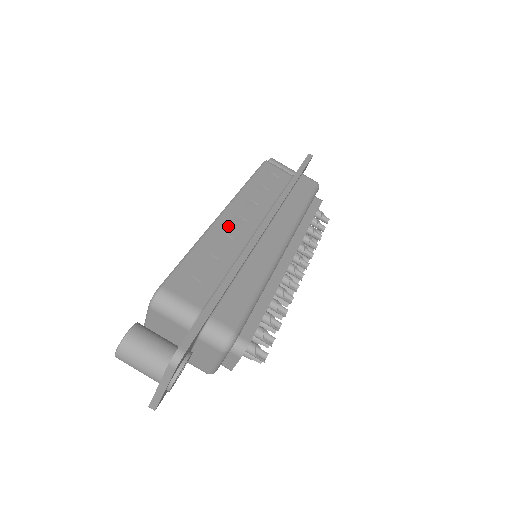
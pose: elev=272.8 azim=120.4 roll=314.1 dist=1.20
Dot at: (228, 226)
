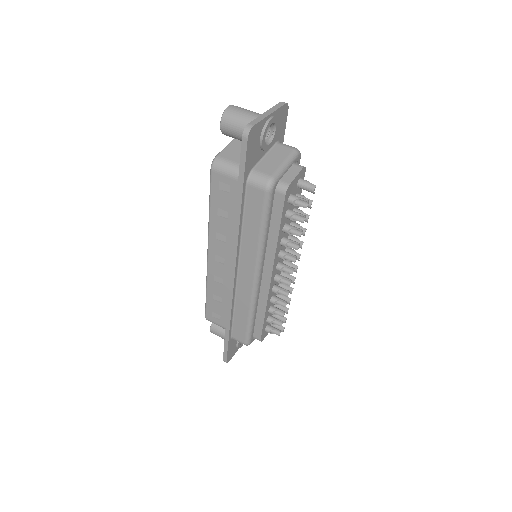
Dot at: occluded
